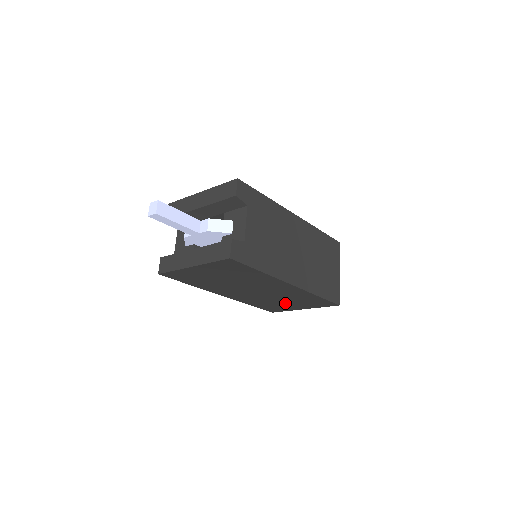
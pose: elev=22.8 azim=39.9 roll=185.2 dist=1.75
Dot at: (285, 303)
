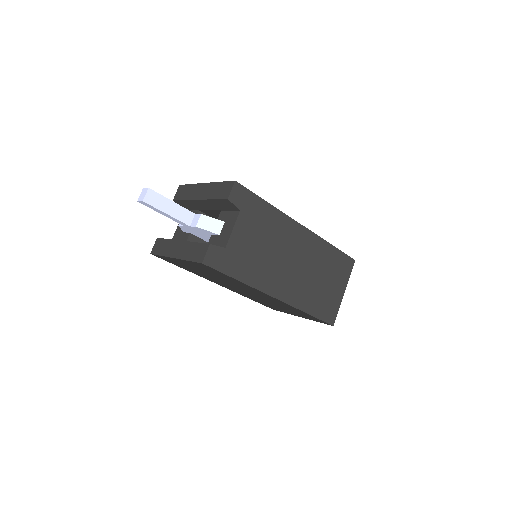
Dot at: (280, 308)
